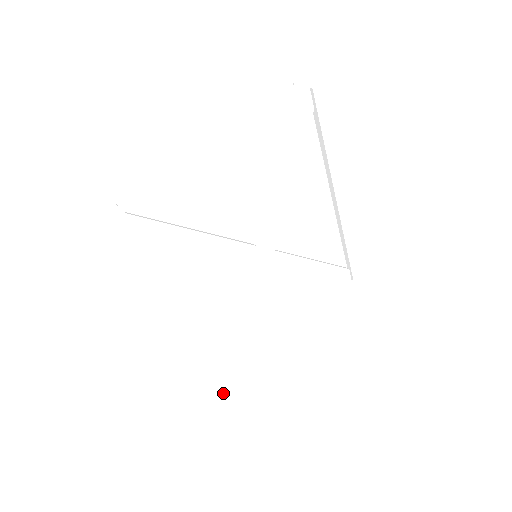
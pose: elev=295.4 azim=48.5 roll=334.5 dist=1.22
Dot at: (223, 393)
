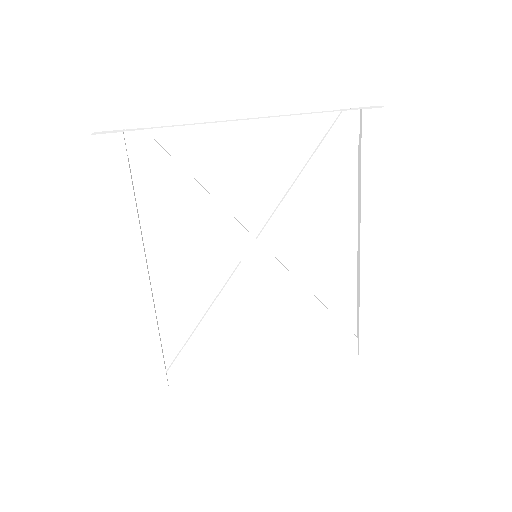
Dot at: (166, 387)
